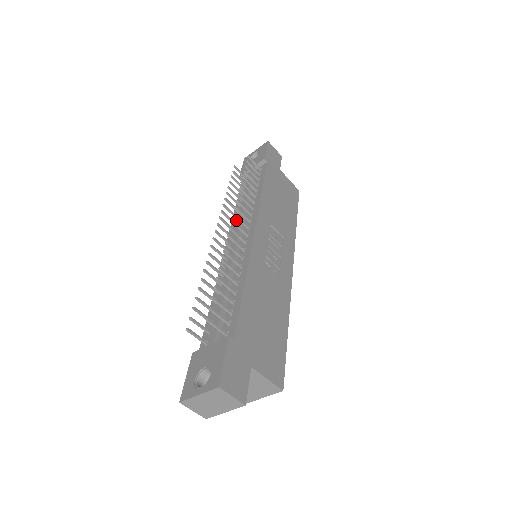
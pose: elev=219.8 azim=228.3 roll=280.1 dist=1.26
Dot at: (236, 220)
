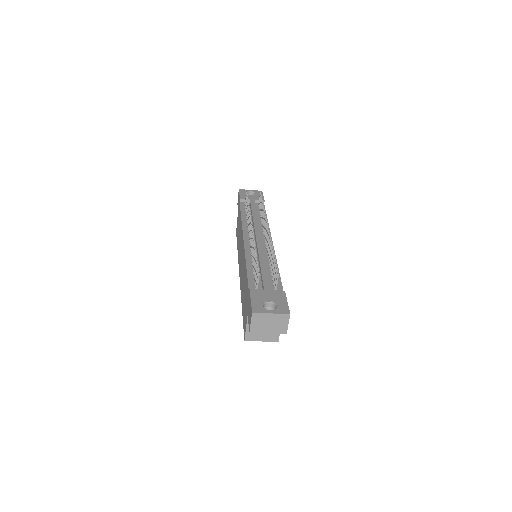
Dot at: (247, 226)
